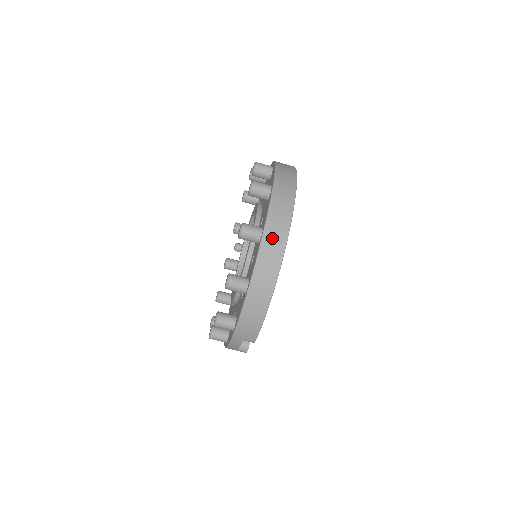
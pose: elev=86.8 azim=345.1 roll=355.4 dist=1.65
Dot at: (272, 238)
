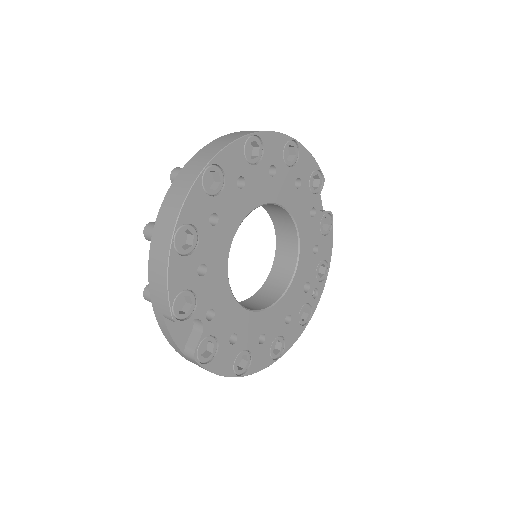
Dot at: (190, 169)
